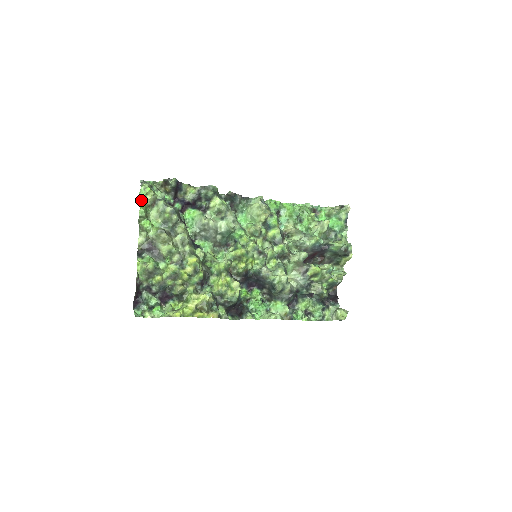
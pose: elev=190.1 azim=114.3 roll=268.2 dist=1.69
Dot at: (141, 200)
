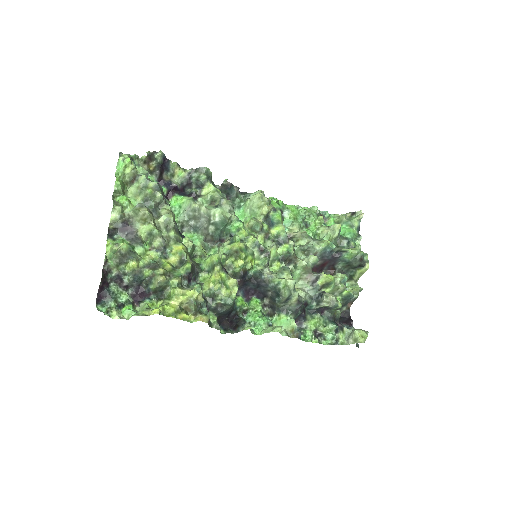
Dot at: (118, 173)
